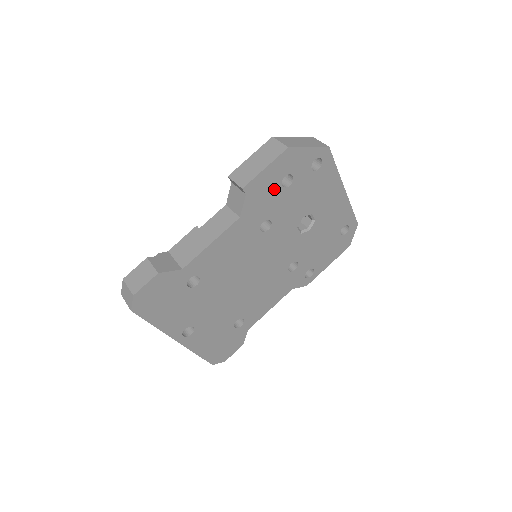
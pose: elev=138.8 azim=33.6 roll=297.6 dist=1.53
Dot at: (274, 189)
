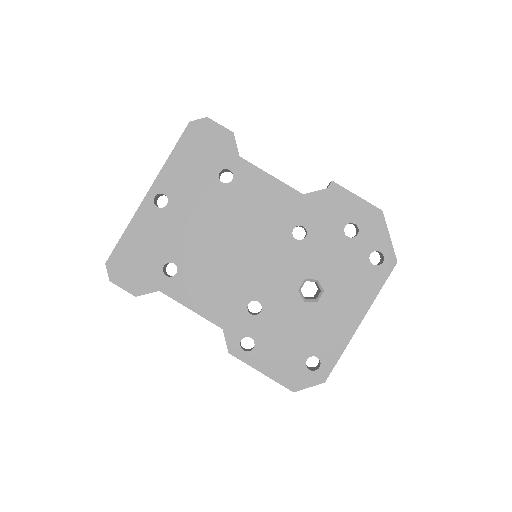
Dot at: (340, 219)
